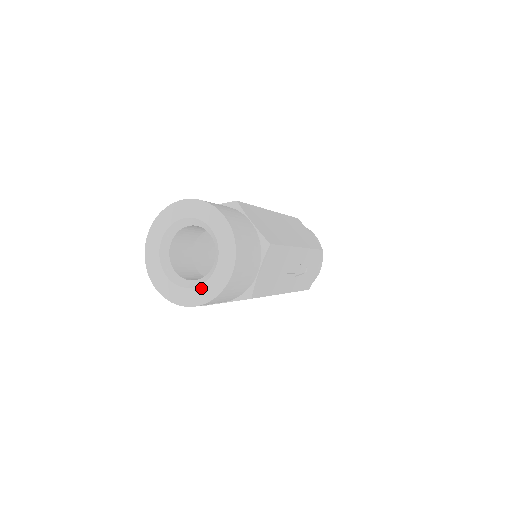
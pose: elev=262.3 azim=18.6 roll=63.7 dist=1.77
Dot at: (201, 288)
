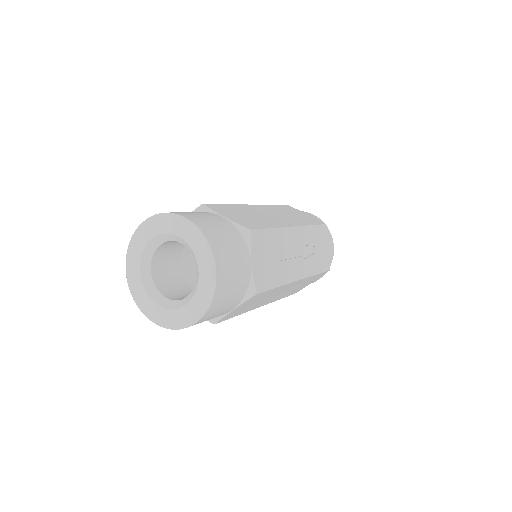
Dot at: (194, 301)
